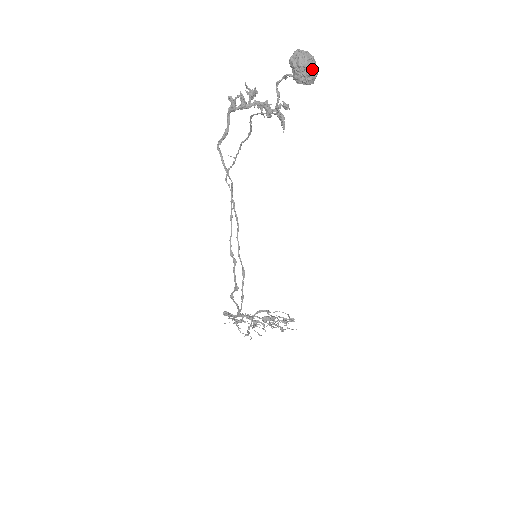
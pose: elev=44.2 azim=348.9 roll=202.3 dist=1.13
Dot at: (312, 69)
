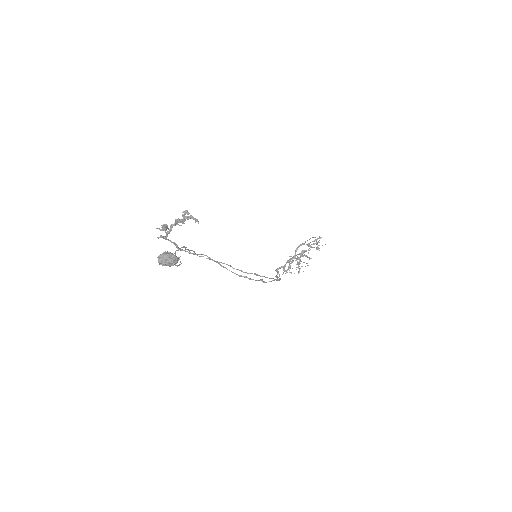
Dot at: (172, 261)
